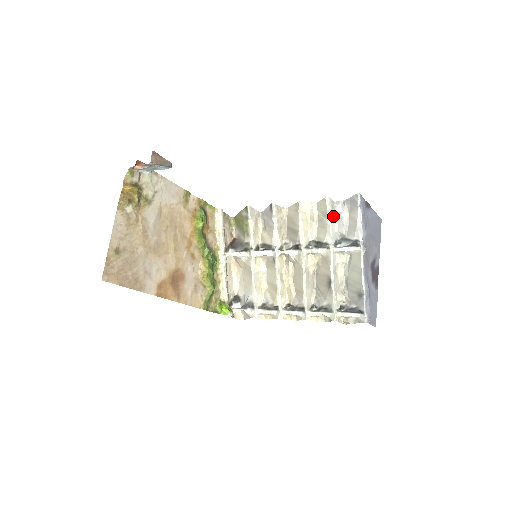
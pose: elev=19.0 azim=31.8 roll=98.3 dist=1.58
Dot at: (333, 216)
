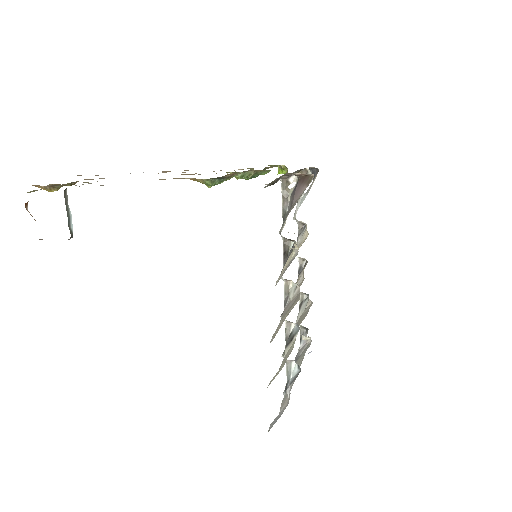
Dot at: occluded
